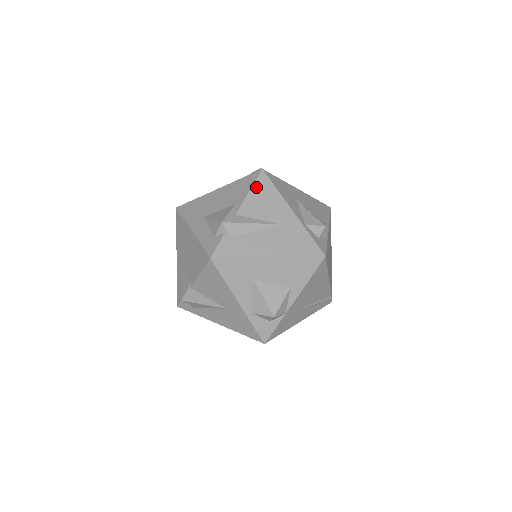
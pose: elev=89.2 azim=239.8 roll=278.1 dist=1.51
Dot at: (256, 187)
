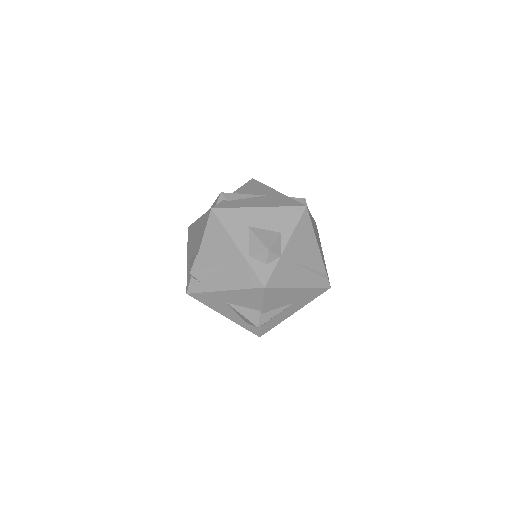
Dot at: (248, 184)
